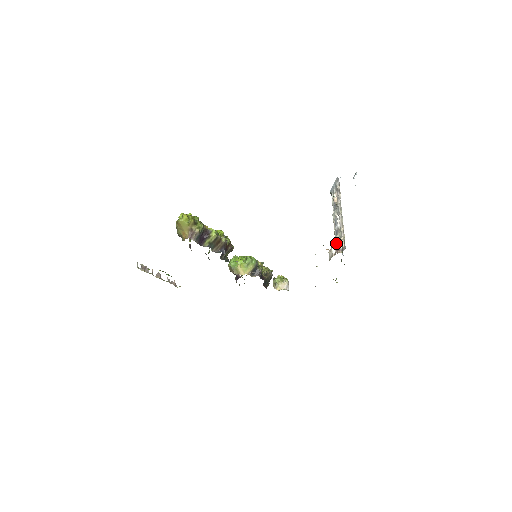
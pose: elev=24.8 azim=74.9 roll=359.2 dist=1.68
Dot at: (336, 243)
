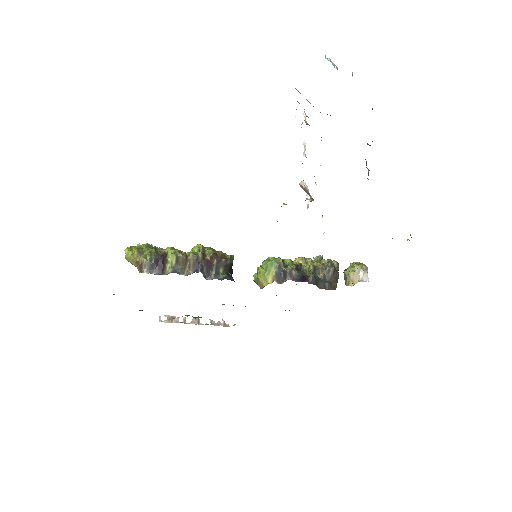
Dot at: (301, 187)
